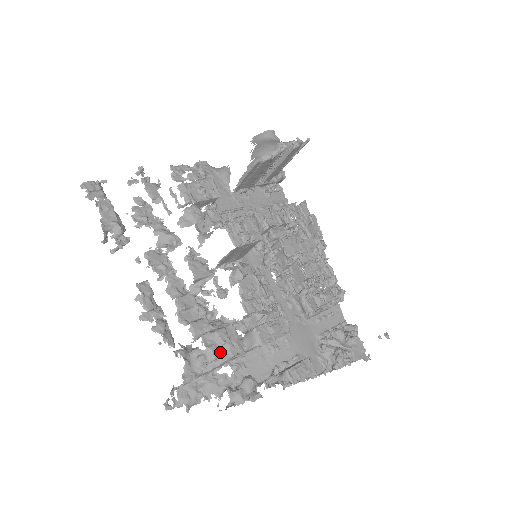
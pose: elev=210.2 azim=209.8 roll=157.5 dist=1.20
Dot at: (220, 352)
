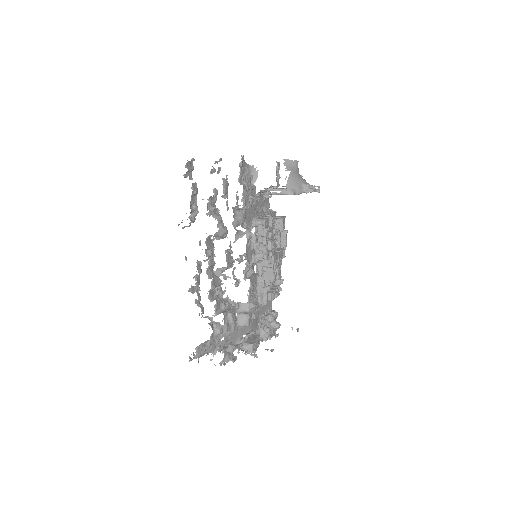
Dot at: (229, 328)
